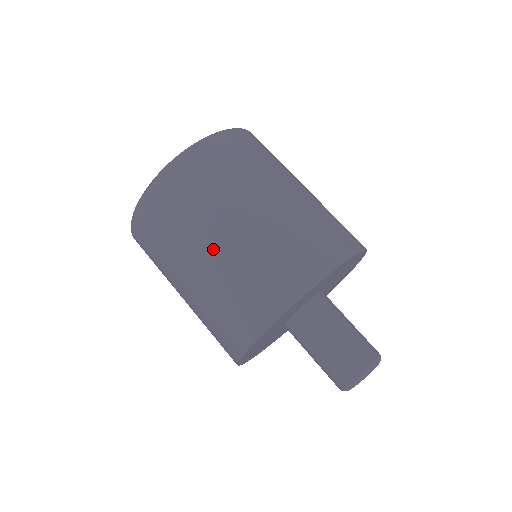
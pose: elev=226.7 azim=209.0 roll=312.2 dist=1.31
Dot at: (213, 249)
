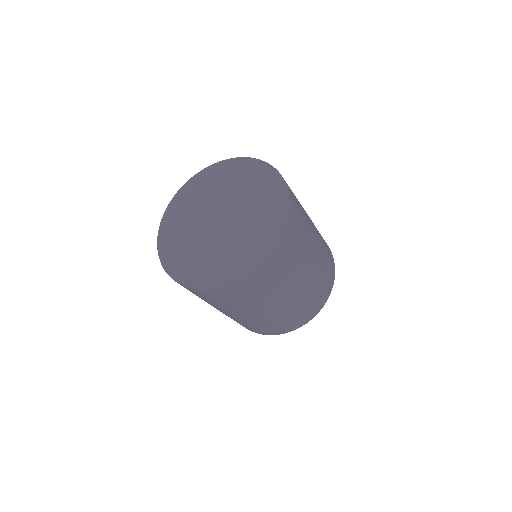
Dot at: (260, 314)
